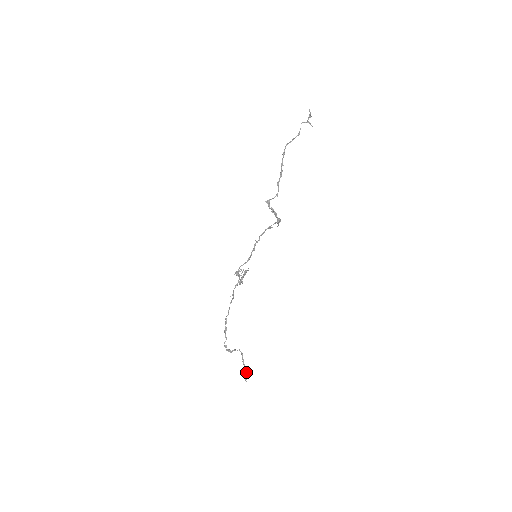
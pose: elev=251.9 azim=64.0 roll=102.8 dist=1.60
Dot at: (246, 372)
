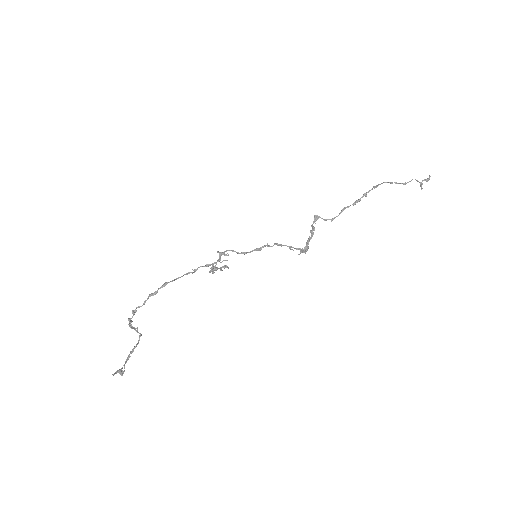
Dot at: occluded
